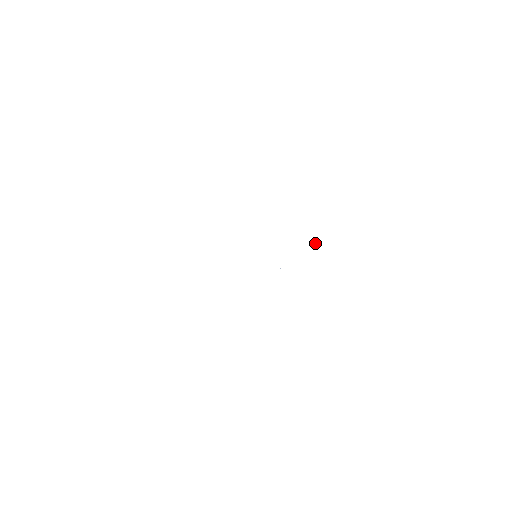
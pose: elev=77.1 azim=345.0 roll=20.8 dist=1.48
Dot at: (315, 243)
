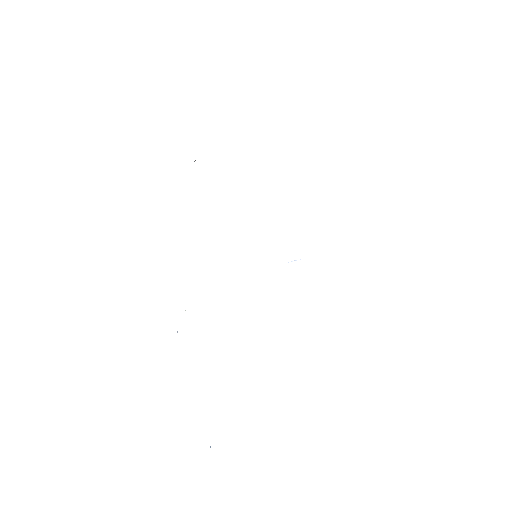
Dot at: occluded
